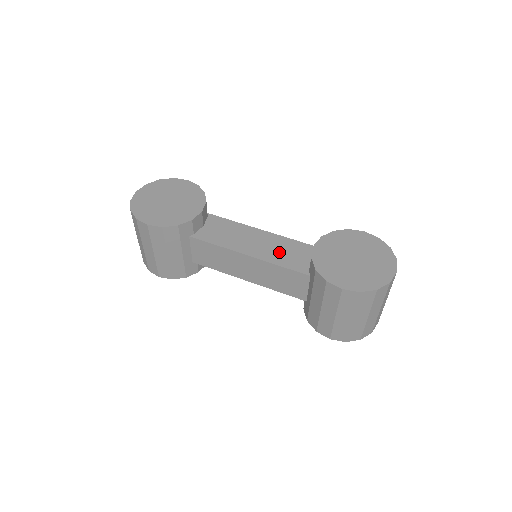
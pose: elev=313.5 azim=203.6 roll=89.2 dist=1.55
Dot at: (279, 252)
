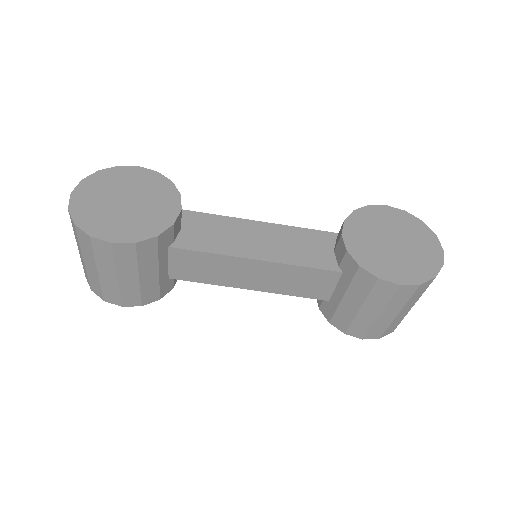
Dot at: (293, 248)
